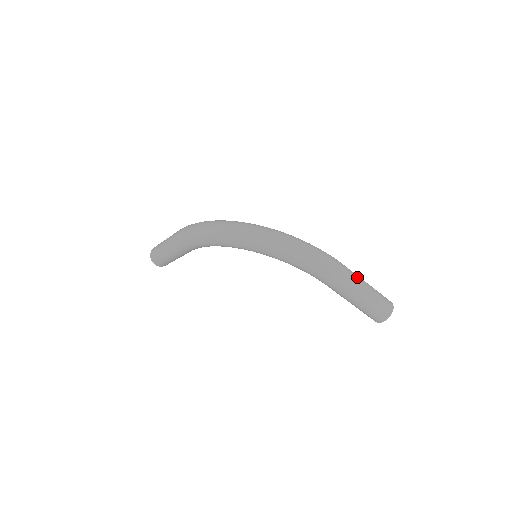
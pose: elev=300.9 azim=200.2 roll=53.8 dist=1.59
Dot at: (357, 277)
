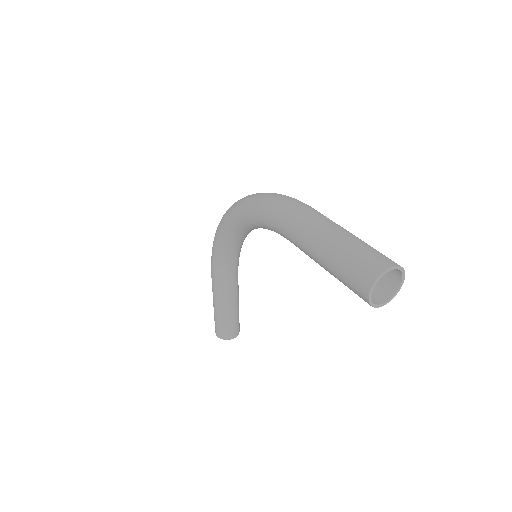
Dot at: (331, 221)
